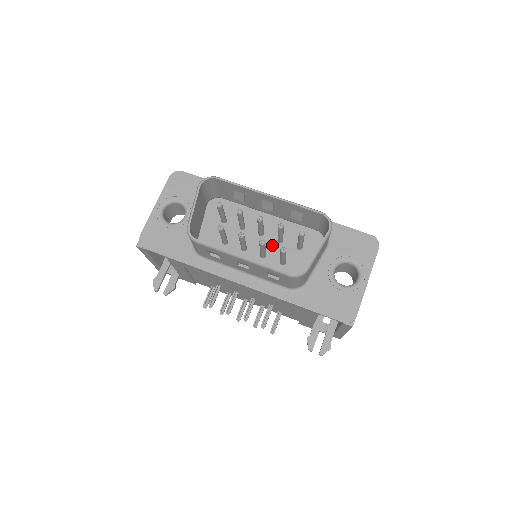
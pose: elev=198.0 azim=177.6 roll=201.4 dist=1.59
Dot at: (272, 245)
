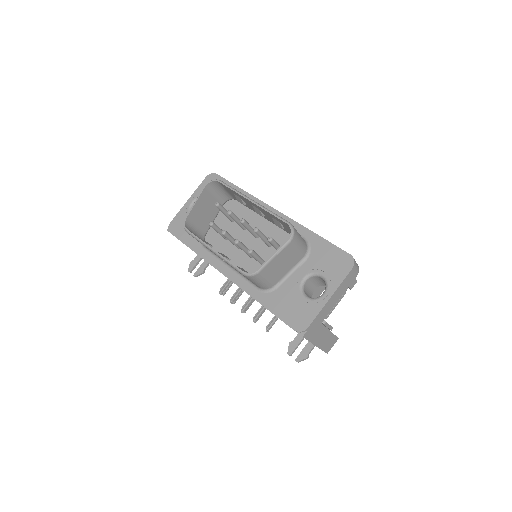
Dot at: (262, 247)
